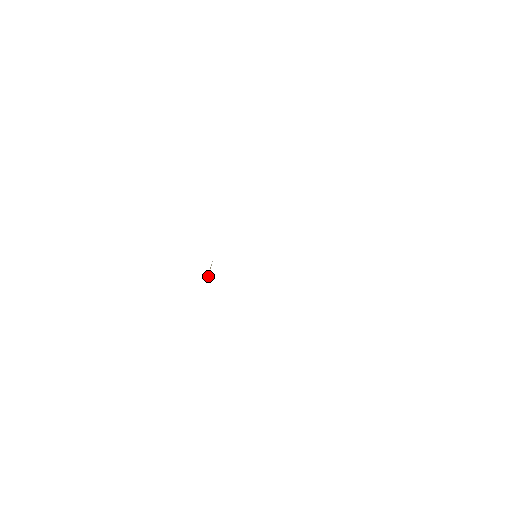
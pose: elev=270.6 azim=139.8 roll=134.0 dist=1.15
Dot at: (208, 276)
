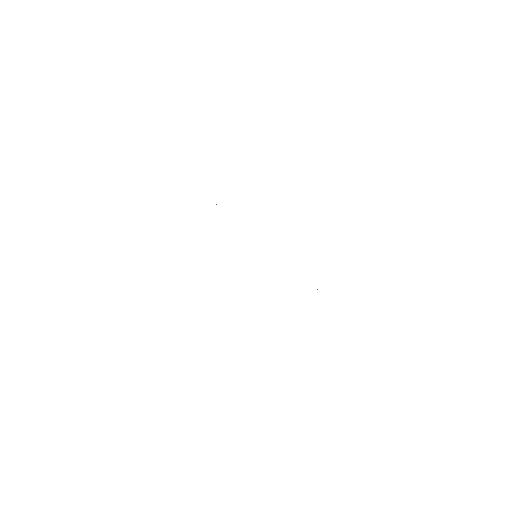
Dot at: occluded
